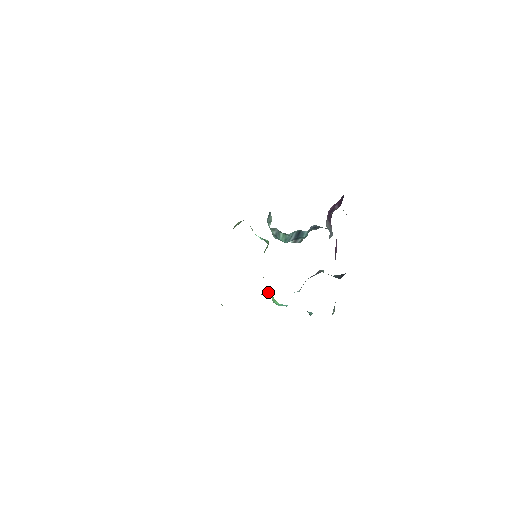
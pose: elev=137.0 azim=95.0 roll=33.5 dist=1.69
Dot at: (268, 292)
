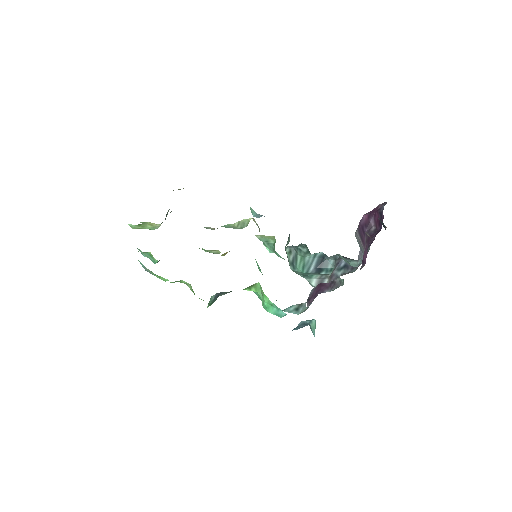
Dot at: (258, 289)
